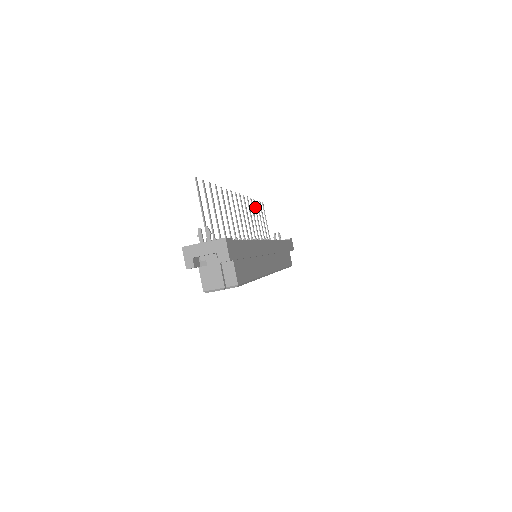
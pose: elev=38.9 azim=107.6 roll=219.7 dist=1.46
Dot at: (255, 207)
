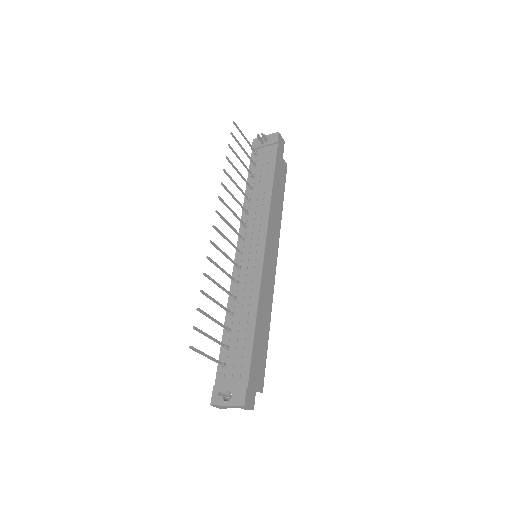
Dot at: (231, 164)
